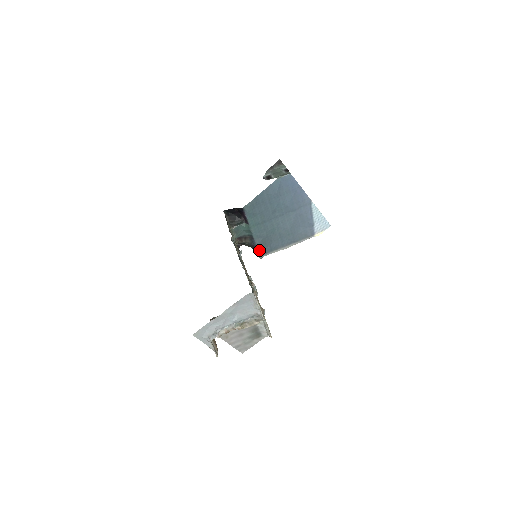
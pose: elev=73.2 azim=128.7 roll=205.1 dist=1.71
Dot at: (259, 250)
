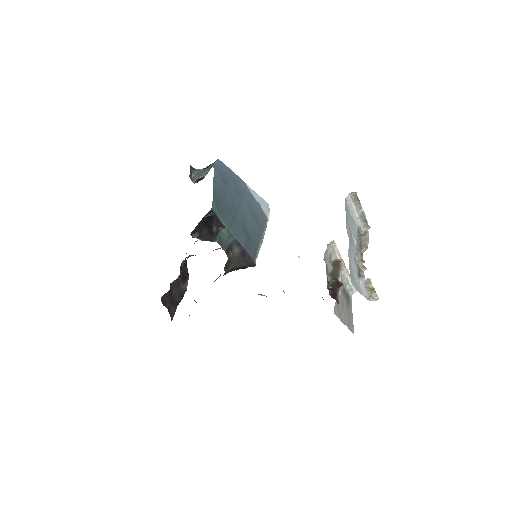
Dot at: (249, 254)
